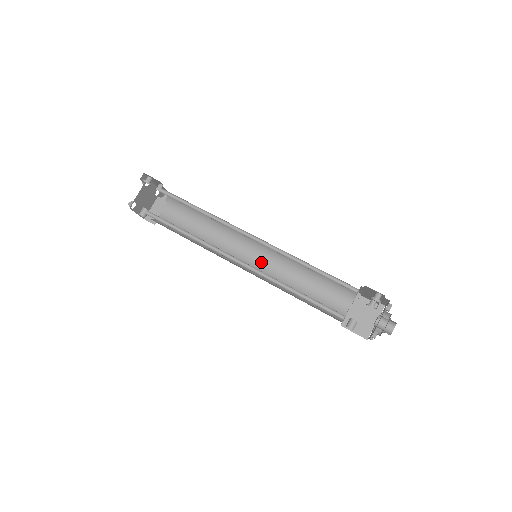
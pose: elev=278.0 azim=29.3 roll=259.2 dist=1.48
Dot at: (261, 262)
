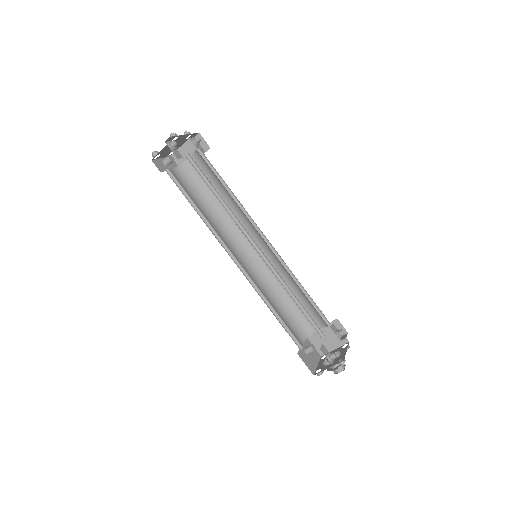
Dot at: occluded
